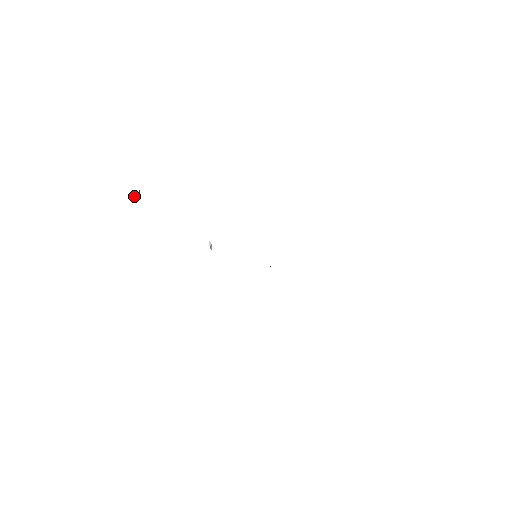
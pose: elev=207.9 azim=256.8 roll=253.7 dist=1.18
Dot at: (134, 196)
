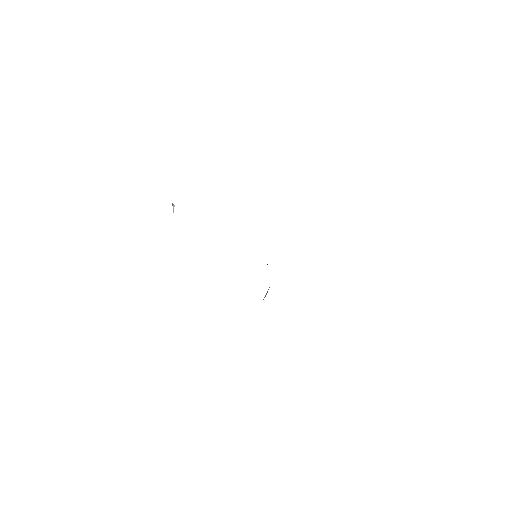
Dot at: occluded
